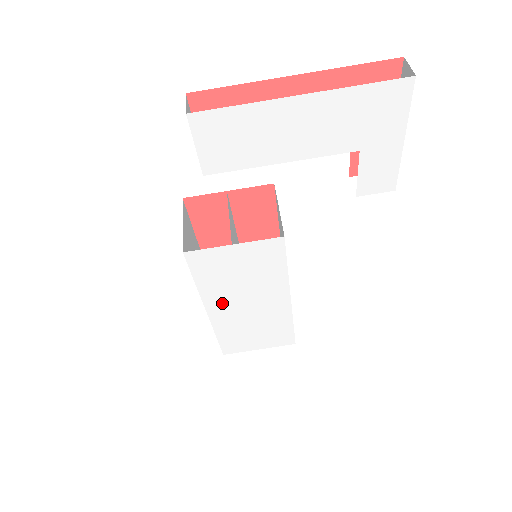
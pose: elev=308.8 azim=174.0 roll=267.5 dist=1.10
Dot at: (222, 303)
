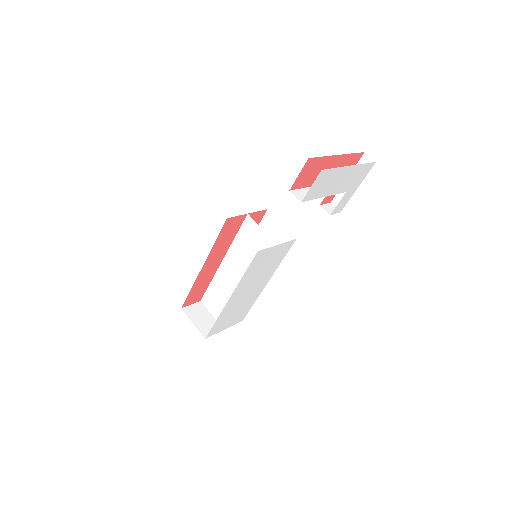
Dot at: (241, 290)
